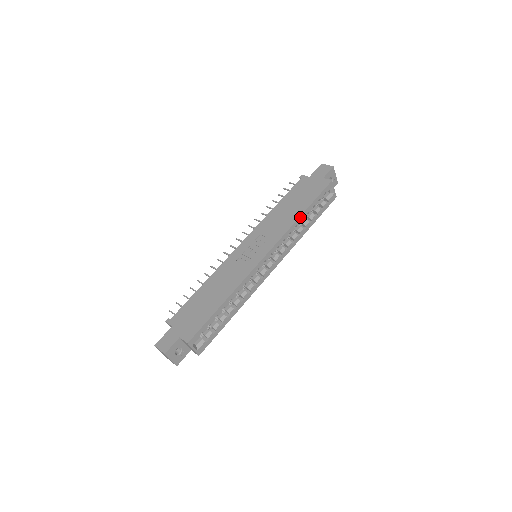
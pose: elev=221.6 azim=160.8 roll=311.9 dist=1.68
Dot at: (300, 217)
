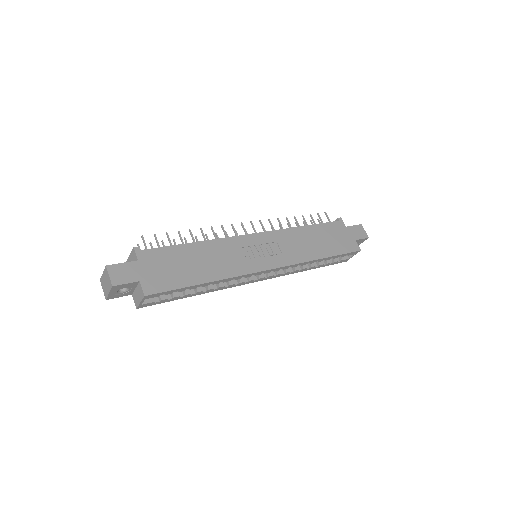
Dot at: (318, 259)
